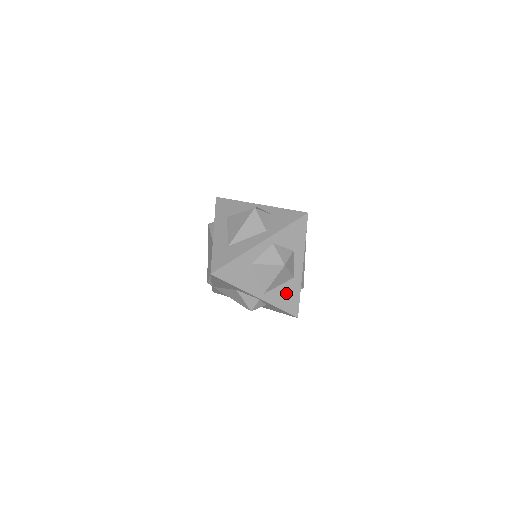
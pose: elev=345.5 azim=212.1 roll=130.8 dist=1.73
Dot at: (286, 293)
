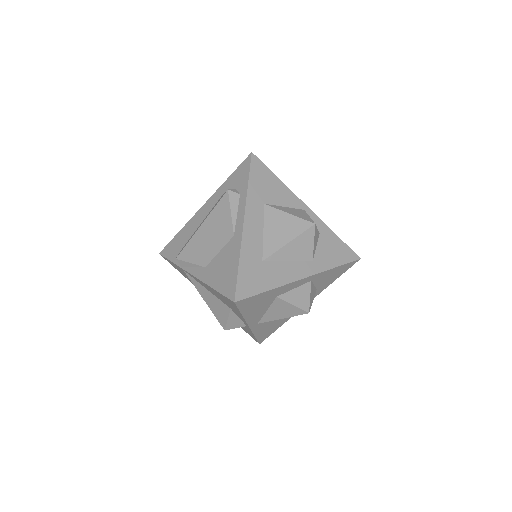
Dot at: (273, 324)
